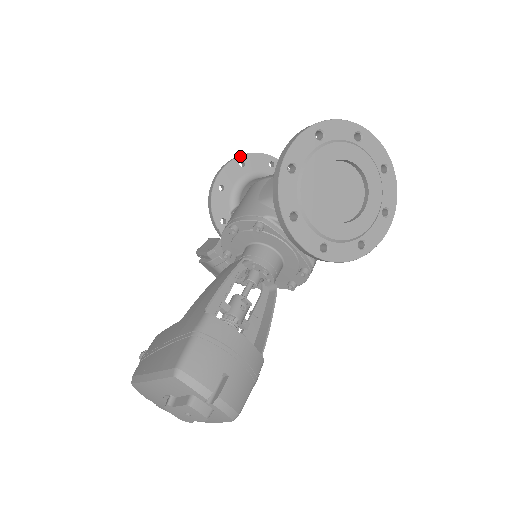
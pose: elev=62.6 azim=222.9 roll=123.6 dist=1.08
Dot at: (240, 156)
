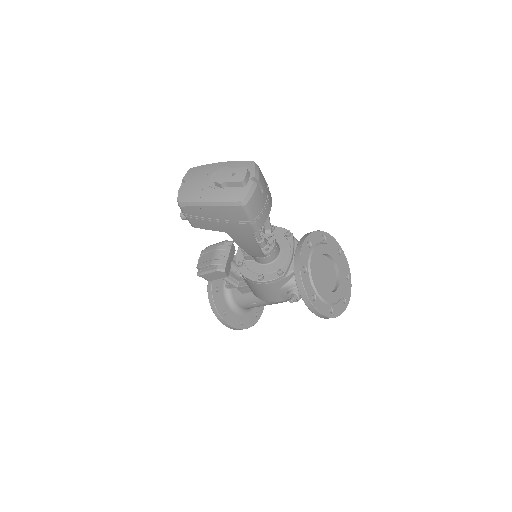
Dot at: occluded
